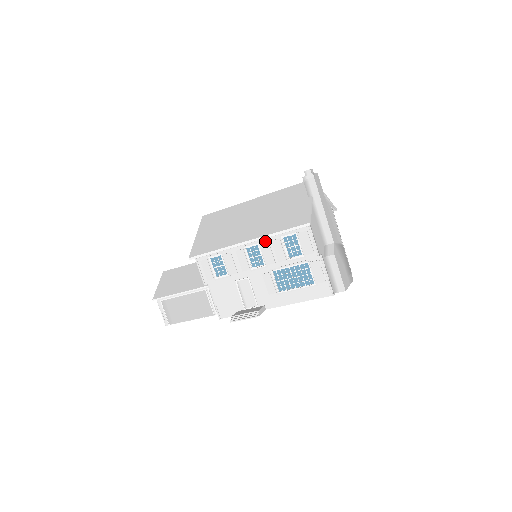
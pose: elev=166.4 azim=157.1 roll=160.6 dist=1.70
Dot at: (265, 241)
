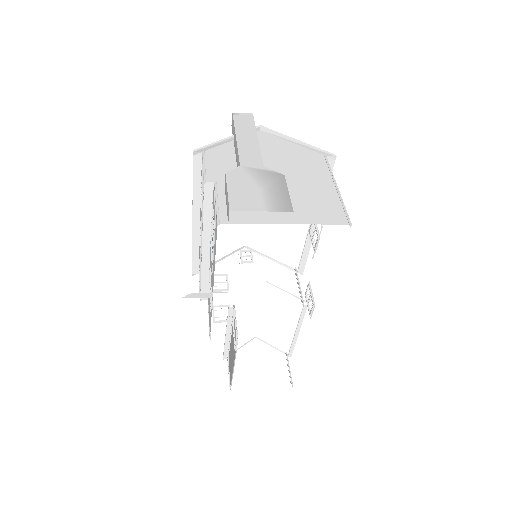
Dot at: occluded
